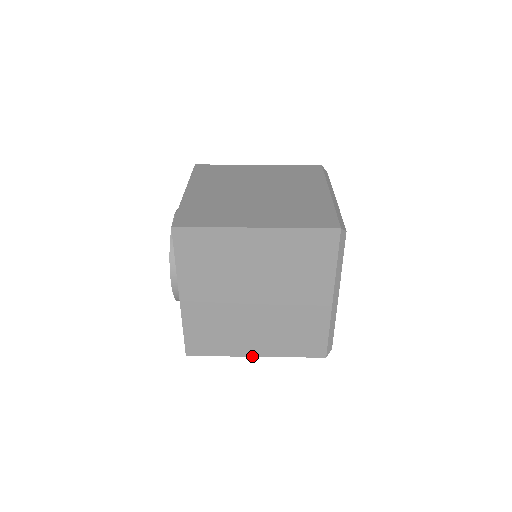
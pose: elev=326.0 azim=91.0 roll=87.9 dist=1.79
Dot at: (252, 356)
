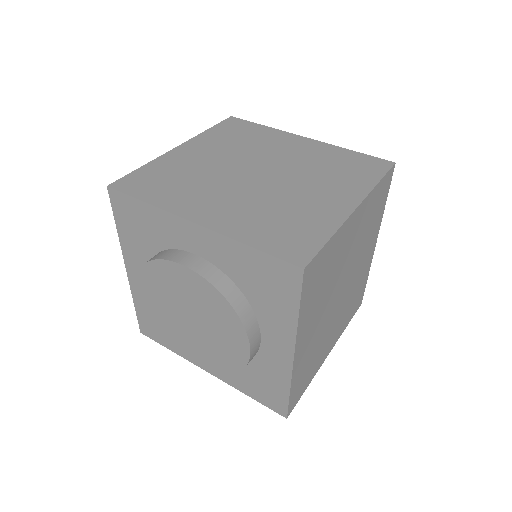
Dot at: occluded
